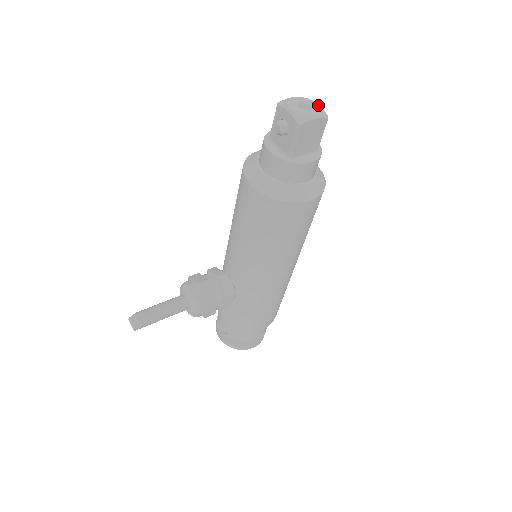
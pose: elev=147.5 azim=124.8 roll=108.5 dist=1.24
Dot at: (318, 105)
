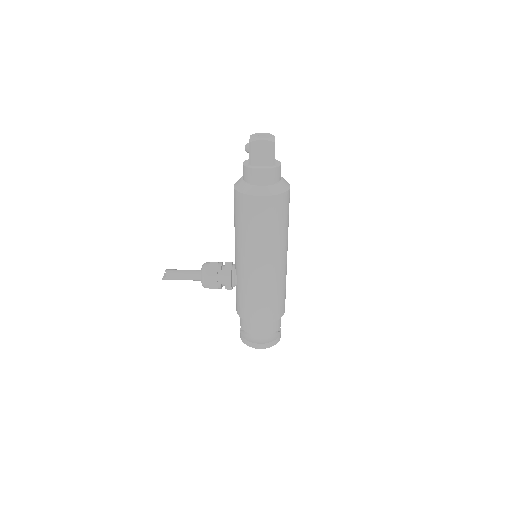
Dot at: (272, 136)
